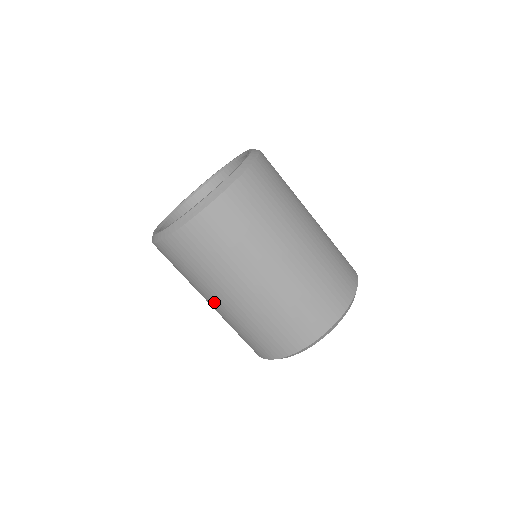
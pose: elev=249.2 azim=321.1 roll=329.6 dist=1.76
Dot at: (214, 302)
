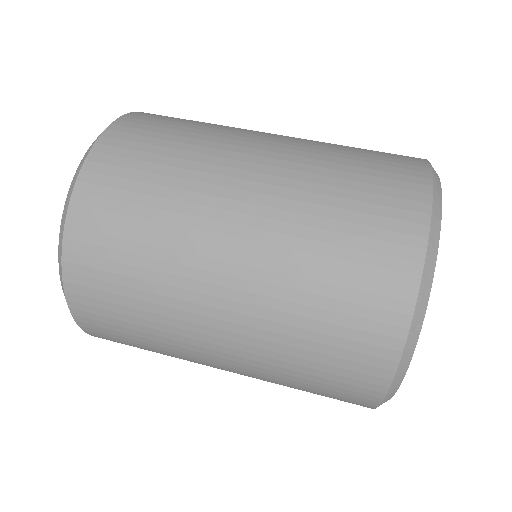
Dot at: (215, 354)
